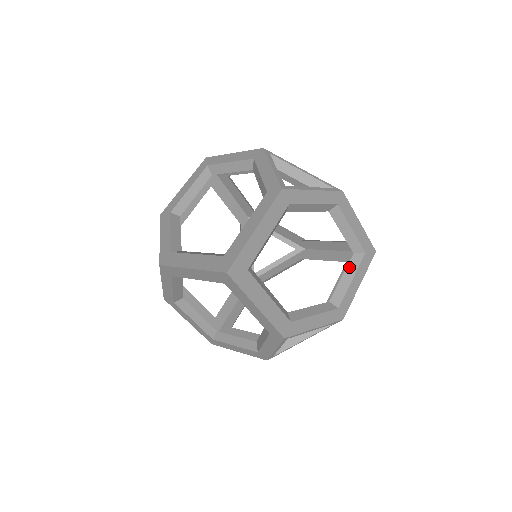
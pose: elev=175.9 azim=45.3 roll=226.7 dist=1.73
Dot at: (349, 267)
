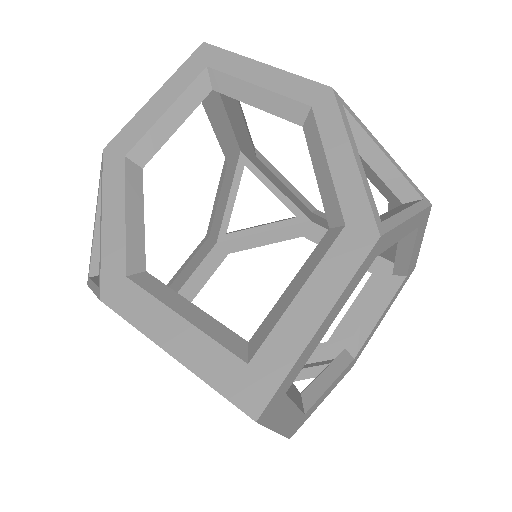
Dot at: (382, 296)
